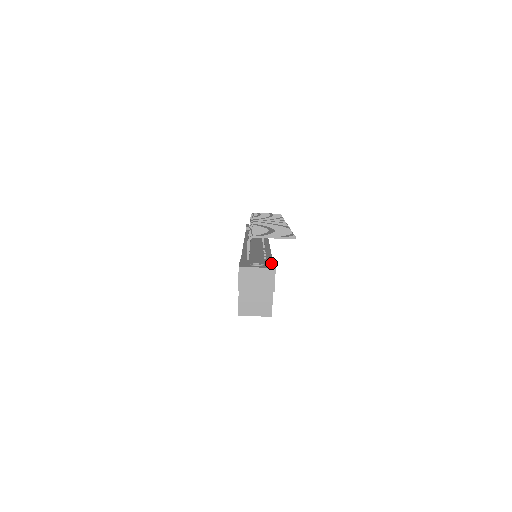
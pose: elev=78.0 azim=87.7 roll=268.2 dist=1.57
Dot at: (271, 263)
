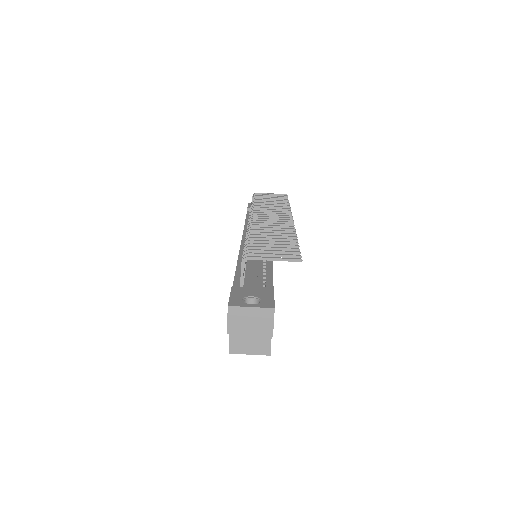
Dot at: (270, 295)
